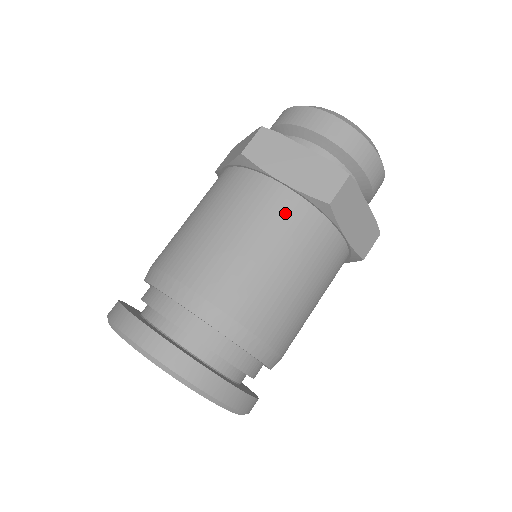
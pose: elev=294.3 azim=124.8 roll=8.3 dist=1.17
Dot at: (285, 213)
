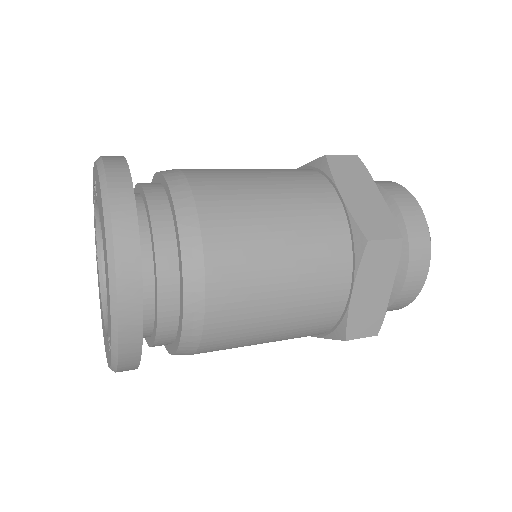
Dot at: (323, 217)
